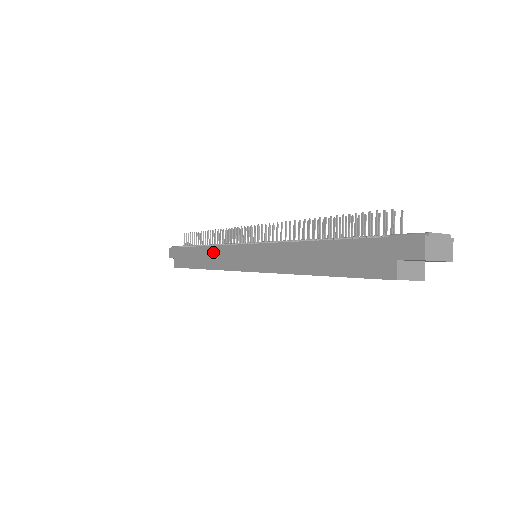
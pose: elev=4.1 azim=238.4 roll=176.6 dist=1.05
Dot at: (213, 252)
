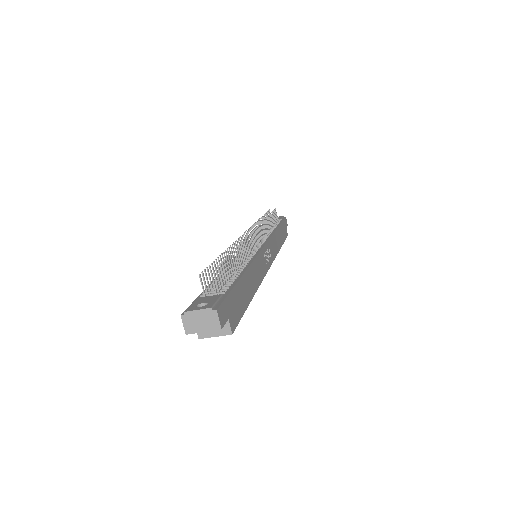
Dot at: occluded
